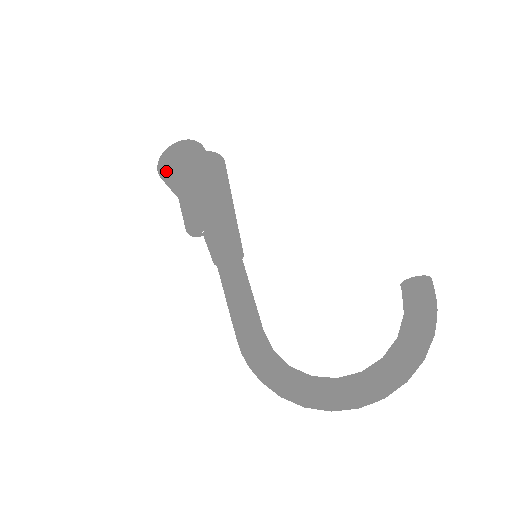
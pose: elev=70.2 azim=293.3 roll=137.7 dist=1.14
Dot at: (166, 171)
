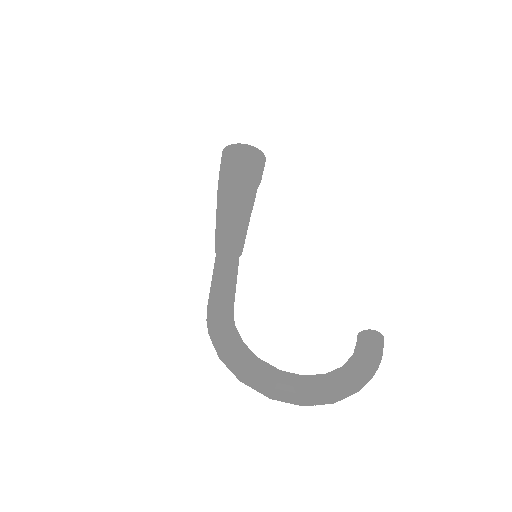
Dot at: (230, 155)
